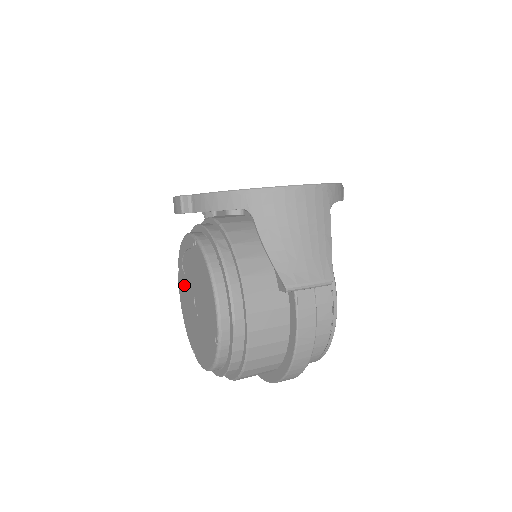
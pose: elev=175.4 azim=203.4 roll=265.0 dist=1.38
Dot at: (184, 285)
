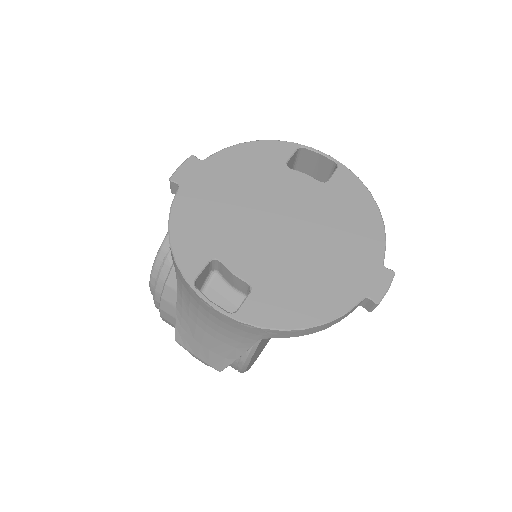
Dot at: occluded
